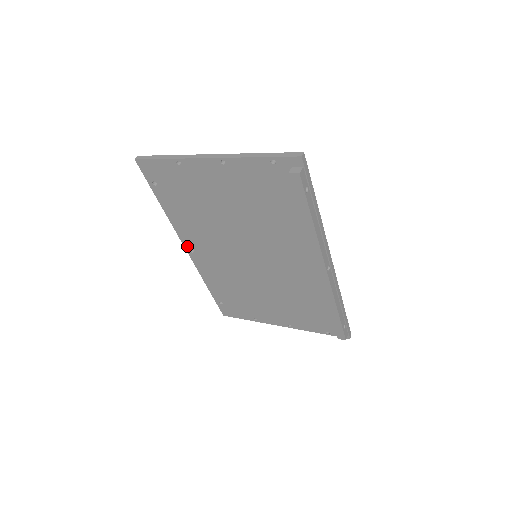
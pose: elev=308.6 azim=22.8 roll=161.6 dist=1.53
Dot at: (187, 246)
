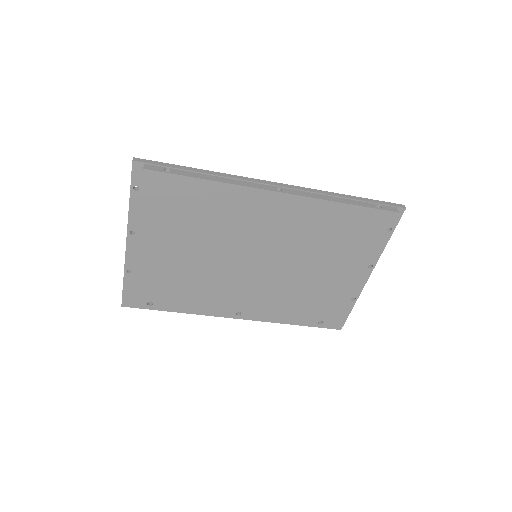
Dot at: (231, 315)
